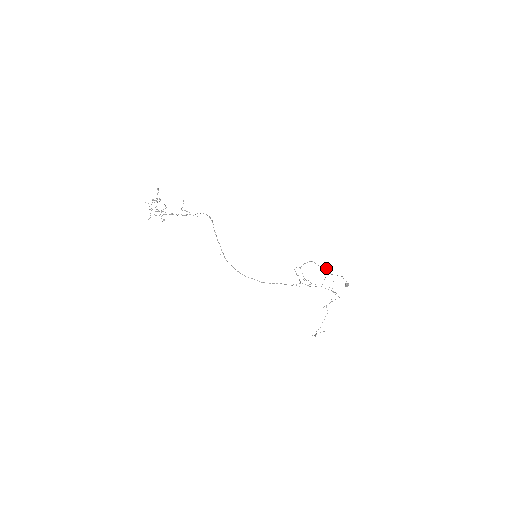
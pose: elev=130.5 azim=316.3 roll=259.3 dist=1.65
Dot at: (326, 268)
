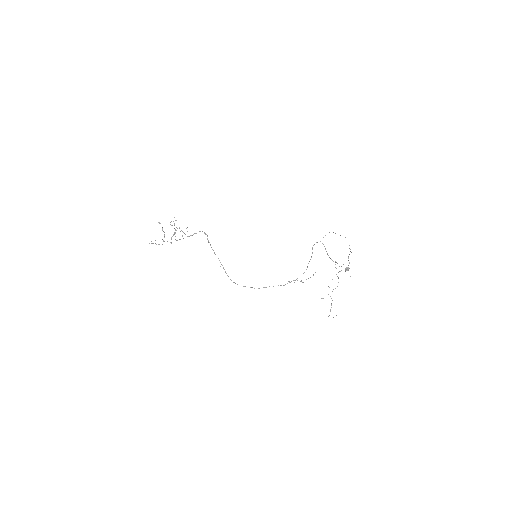
Dot at: occluded
